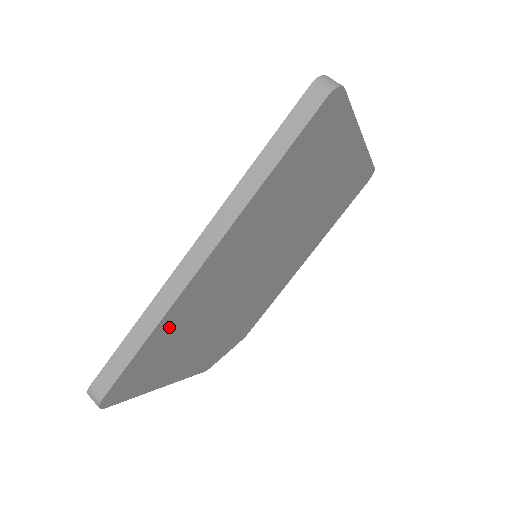
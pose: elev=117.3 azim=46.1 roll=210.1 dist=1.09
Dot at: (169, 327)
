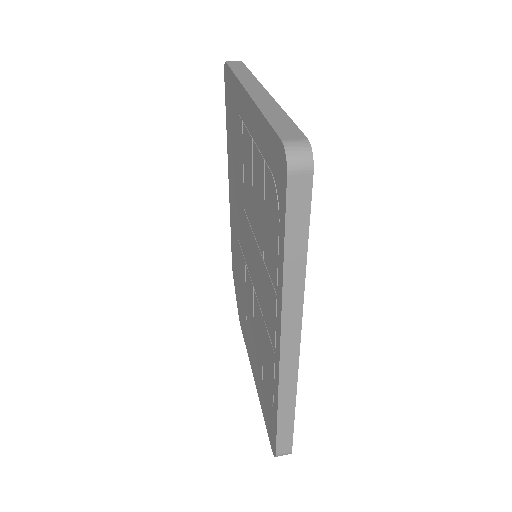
Dot at: occluded
